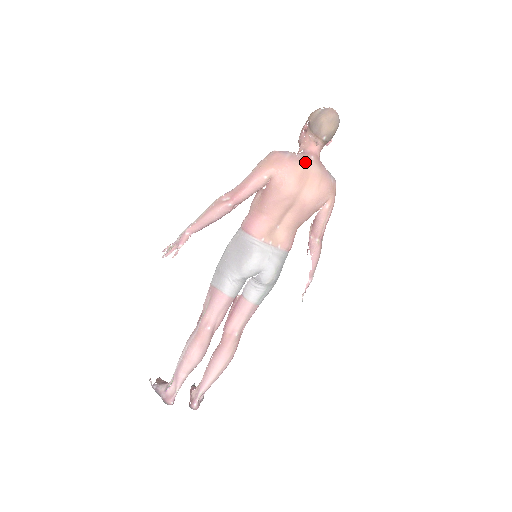
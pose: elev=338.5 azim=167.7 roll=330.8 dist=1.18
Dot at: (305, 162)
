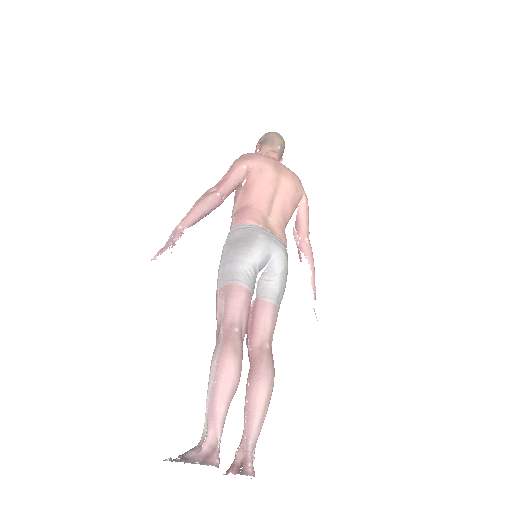
Dot at: (273, 159)
